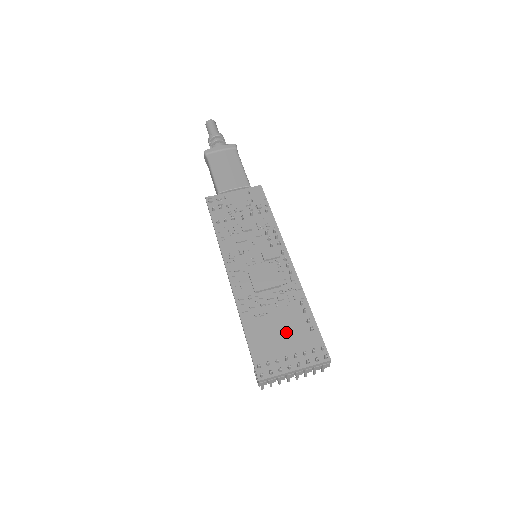
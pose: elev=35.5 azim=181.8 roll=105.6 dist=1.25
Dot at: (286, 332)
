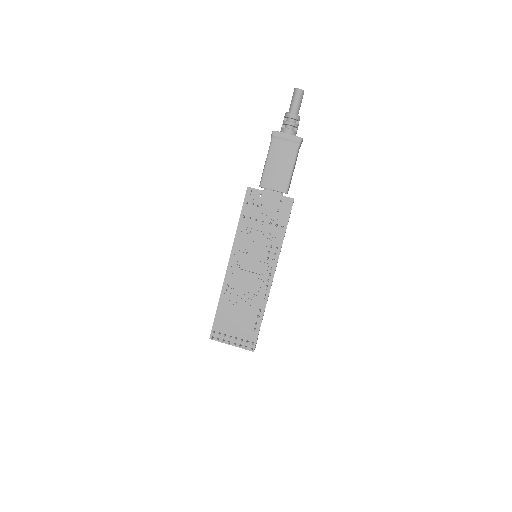
Dot at: (240, 322)
